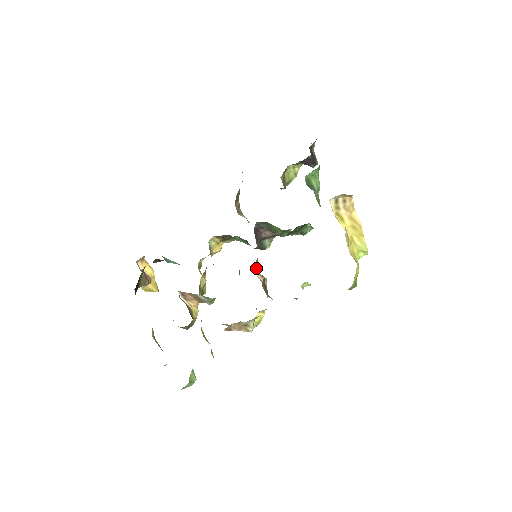
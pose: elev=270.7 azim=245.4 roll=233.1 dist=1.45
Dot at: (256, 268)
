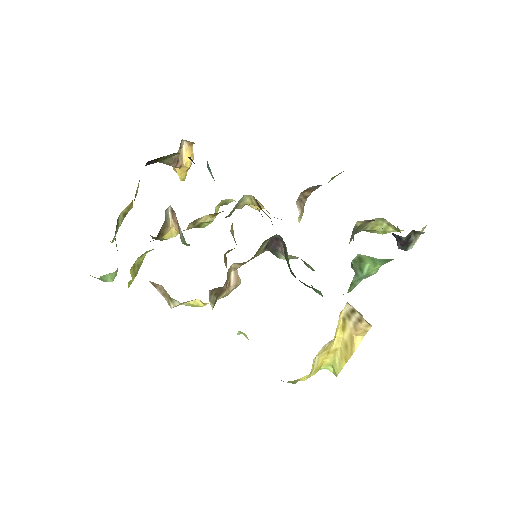
Dot at: (238, 267)
